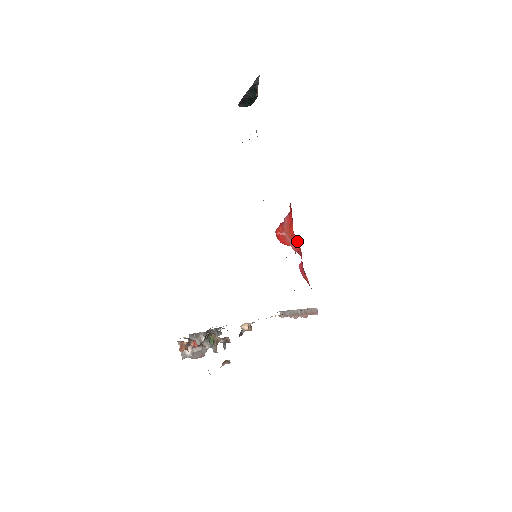
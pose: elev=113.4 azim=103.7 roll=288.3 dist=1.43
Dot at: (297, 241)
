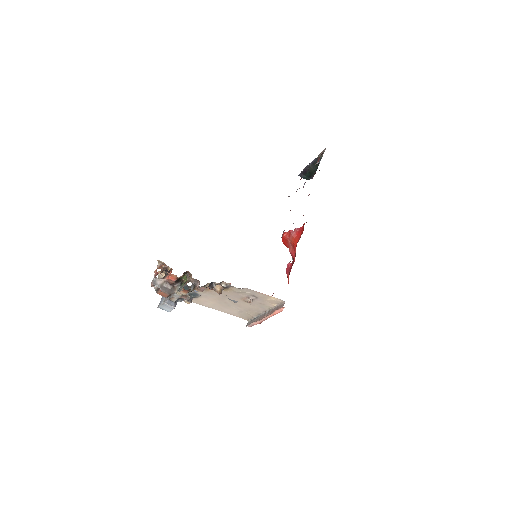
Dot at: (295, 253)
